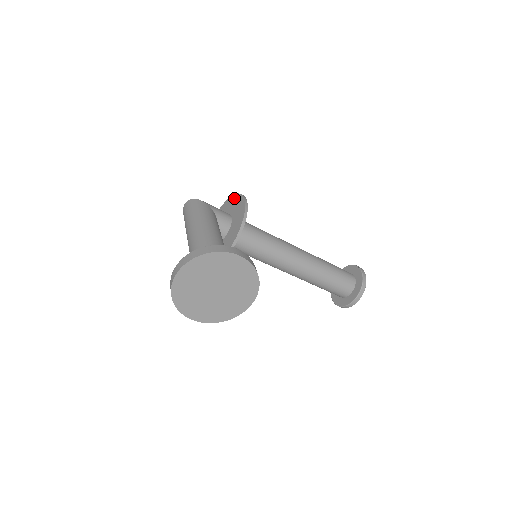
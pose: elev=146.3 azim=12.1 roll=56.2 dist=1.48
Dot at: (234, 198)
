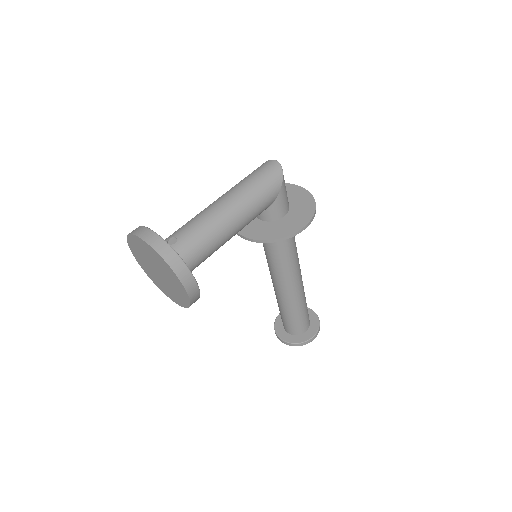
Dot at: (310, 207)
